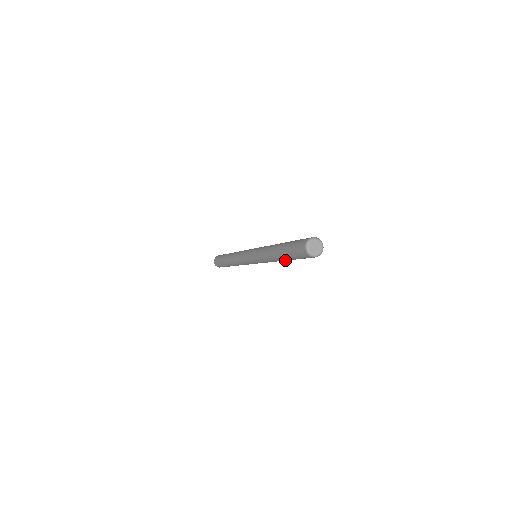
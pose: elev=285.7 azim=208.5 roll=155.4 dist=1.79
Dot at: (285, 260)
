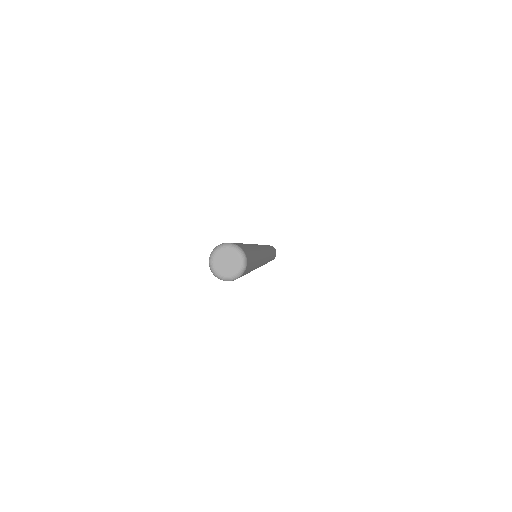
Dot at: occluded
